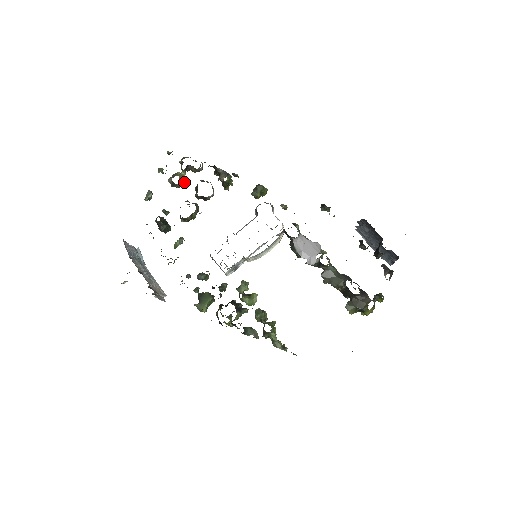
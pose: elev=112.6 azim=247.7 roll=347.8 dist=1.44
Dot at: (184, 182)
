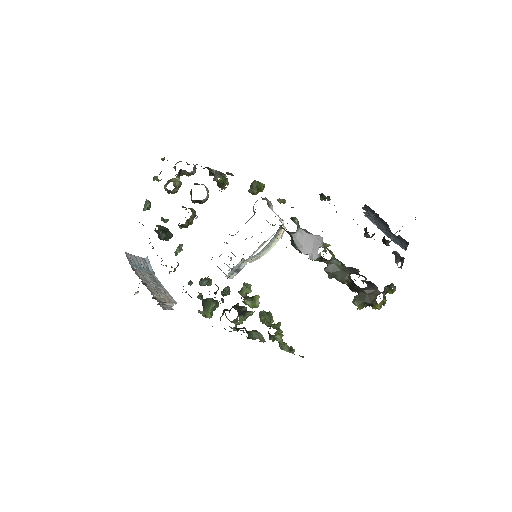
Dot at: occluded
